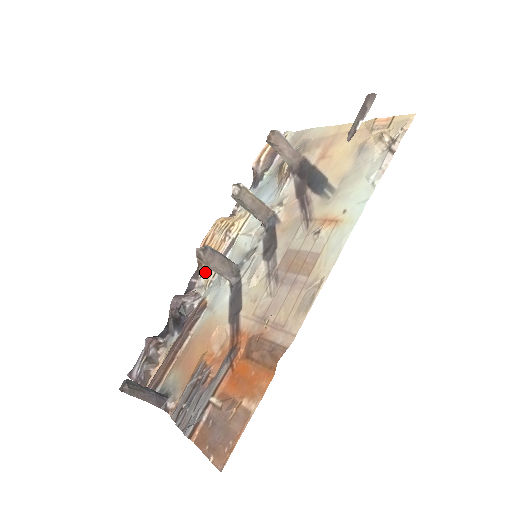
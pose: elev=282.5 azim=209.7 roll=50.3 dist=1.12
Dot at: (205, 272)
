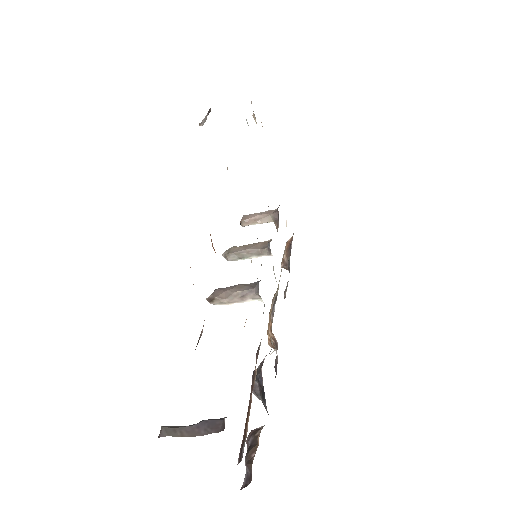
Dot at: (276, 342)
